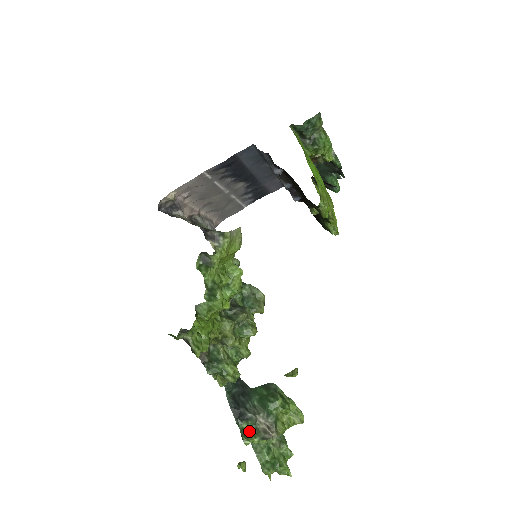
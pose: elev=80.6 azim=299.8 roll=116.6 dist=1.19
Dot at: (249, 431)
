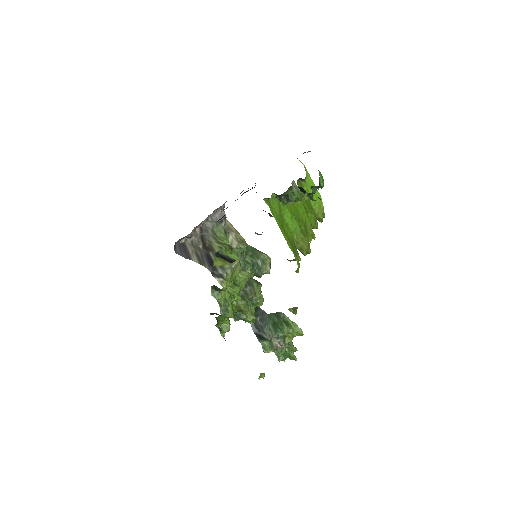
Dot at: (267, 344)
